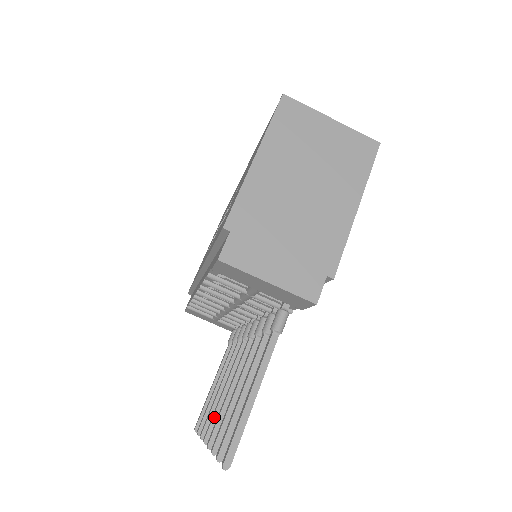
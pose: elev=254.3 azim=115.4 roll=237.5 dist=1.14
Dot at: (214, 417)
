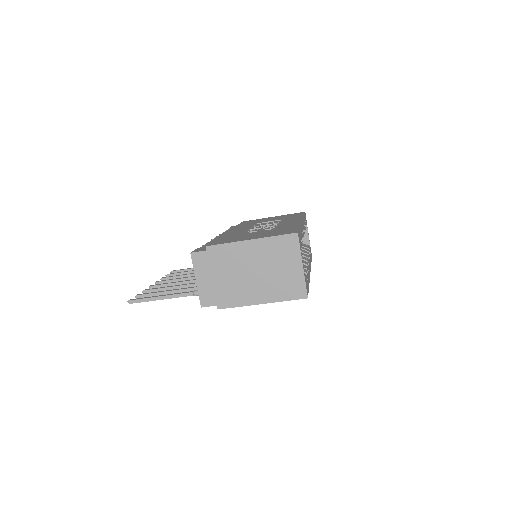
Dot at: (168, 281)
